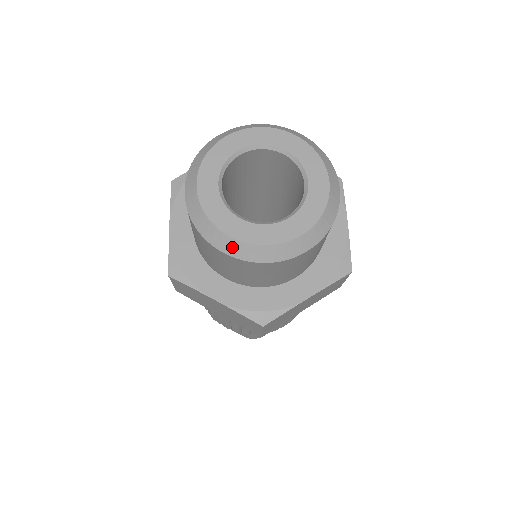
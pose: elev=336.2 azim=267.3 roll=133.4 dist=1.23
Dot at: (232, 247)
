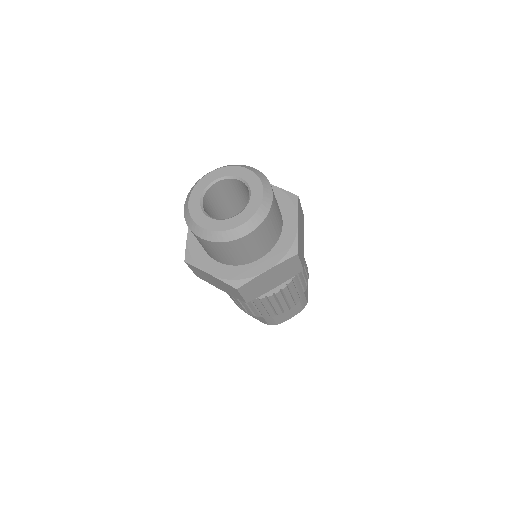
Dot at: (204, 234)
